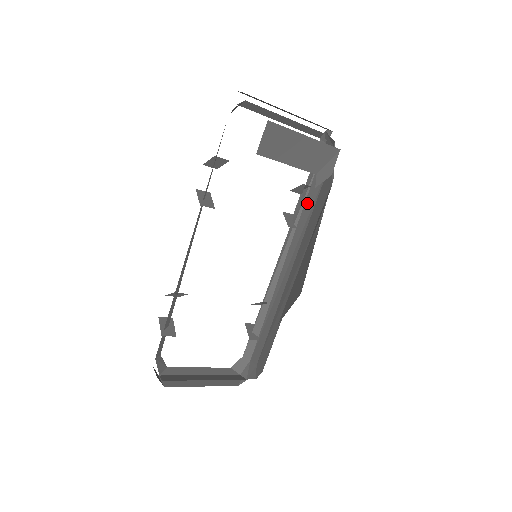
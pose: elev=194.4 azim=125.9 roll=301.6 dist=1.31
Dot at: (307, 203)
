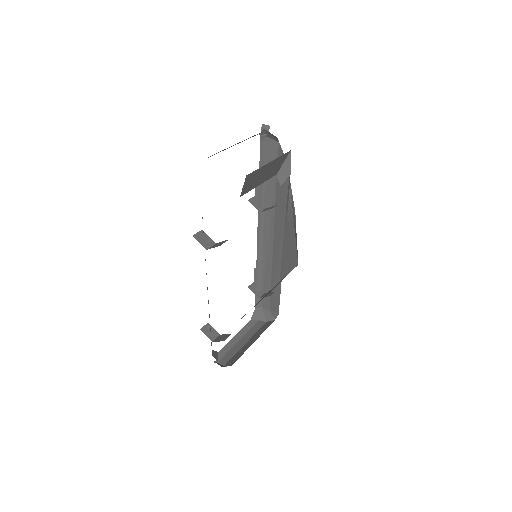
Dot at: (267, 188)
